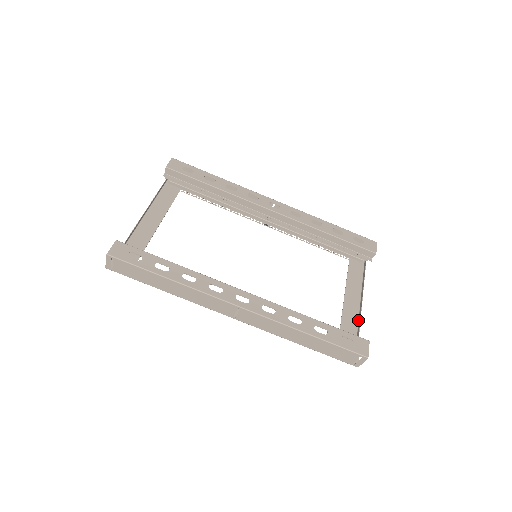
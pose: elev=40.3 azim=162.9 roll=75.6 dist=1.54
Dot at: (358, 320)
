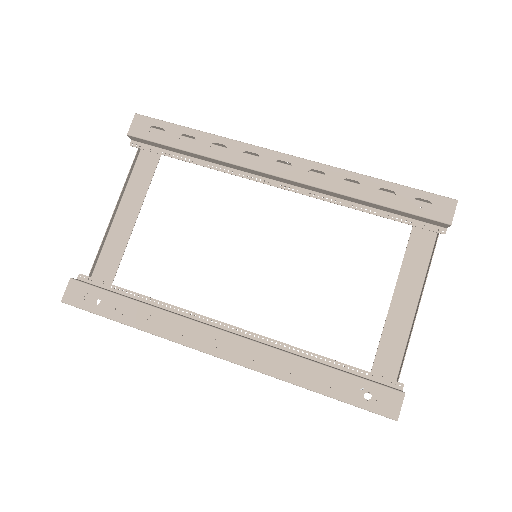
Dot at: (409, 334)
